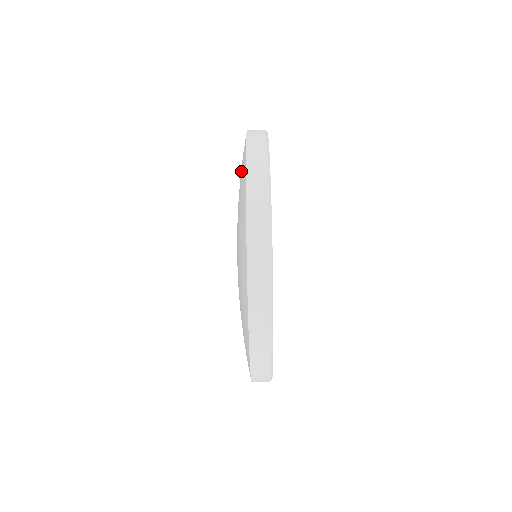
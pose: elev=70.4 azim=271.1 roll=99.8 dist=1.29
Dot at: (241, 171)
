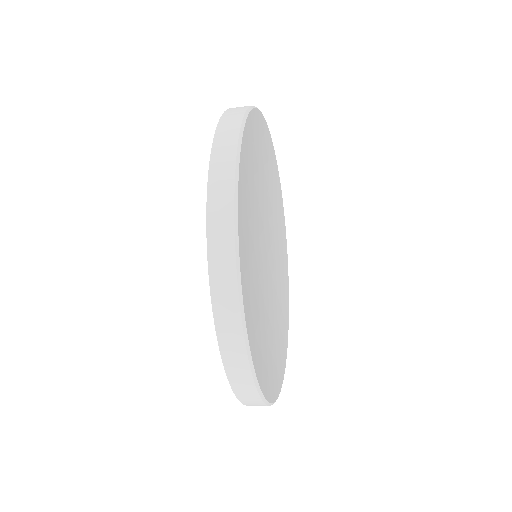
Dot at: occluded
